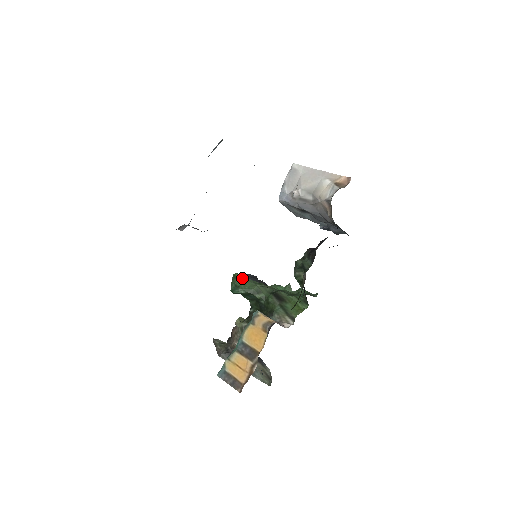
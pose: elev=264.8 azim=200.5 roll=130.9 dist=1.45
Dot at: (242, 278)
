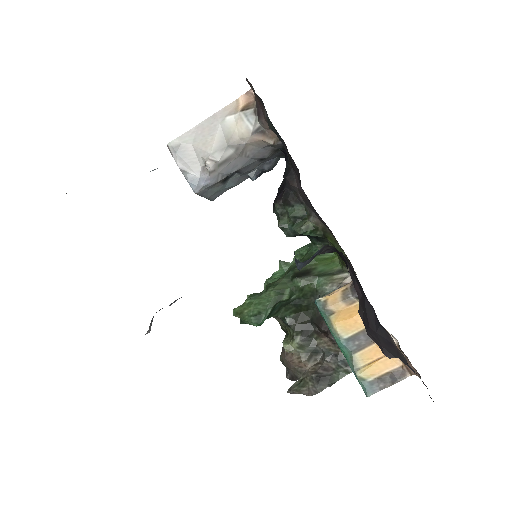
Dot at: (248, 304)
